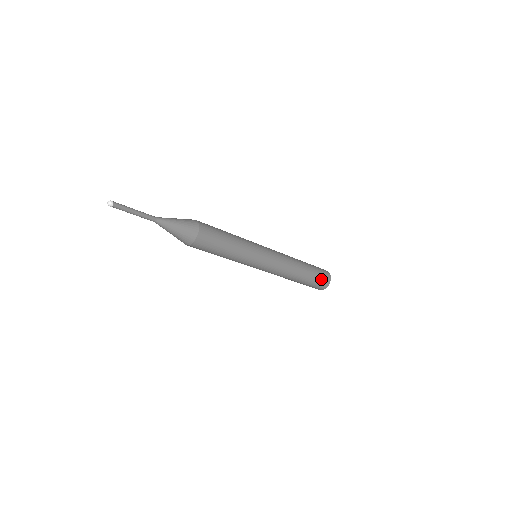
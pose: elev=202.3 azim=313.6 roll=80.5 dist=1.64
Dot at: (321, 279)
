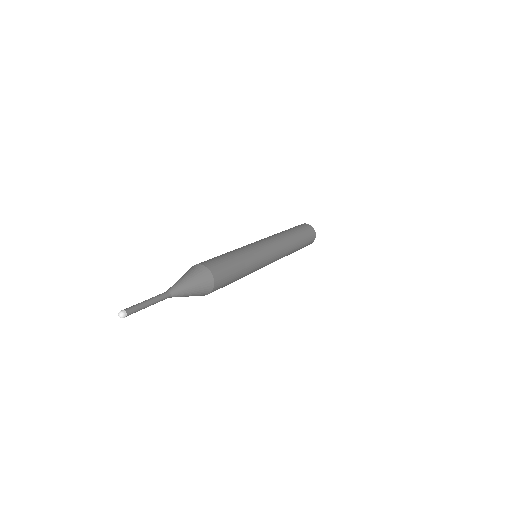
Dot at: occluded
